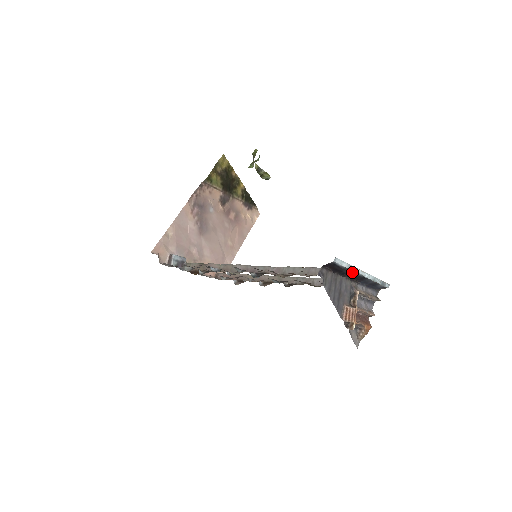
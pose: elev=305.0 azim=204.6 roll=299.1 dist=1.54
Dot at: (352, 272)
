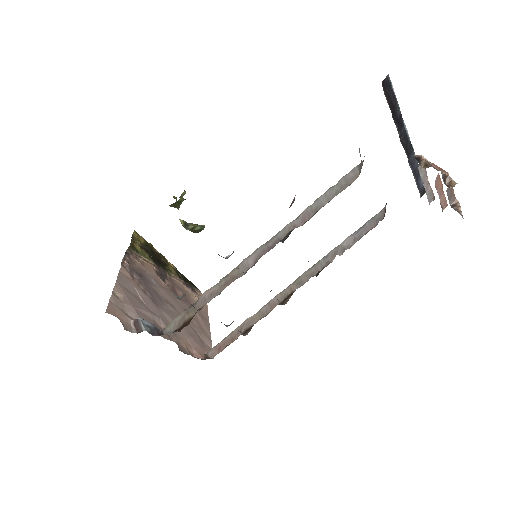
Dot at: (402, 122)
